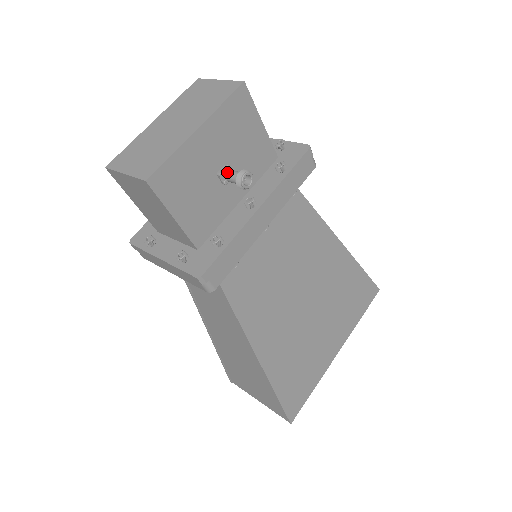
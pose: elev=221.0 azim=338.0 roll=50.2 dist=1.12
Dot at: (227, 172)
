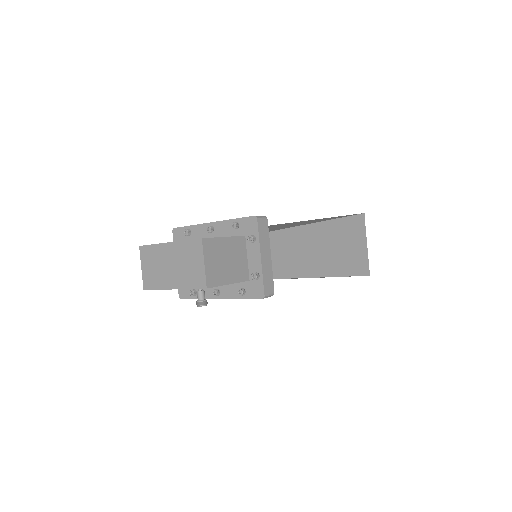
Dot at: (199, 289)
